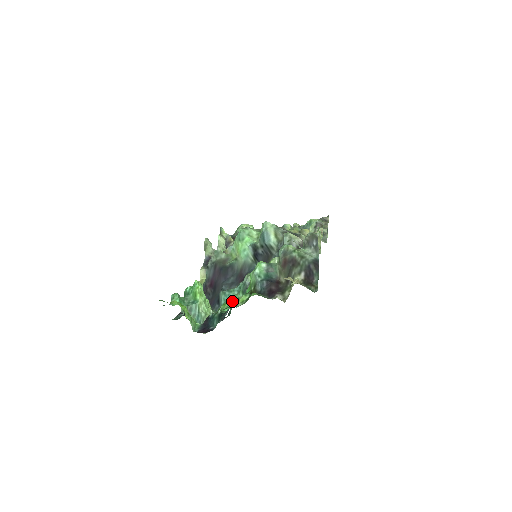
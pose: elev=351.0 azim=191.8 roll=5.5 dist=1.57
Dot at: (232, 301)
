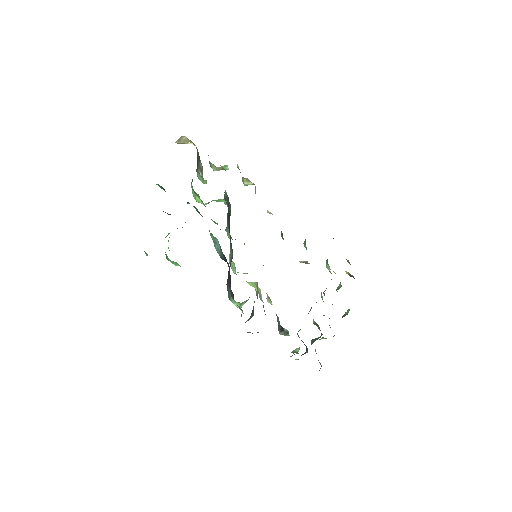
Dot at: occluded
